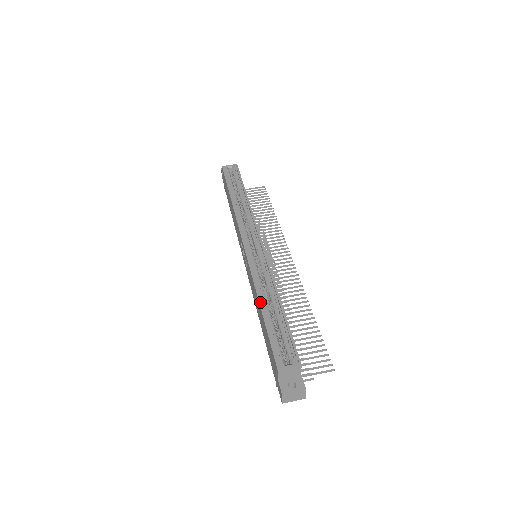
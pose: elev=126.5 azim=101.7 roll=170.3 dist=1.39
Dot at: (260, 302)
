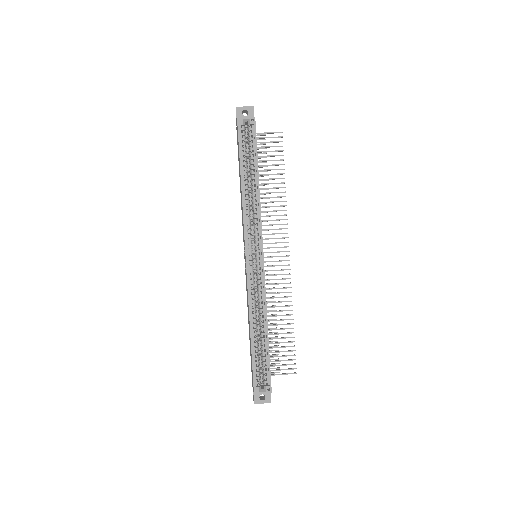
Dot at: (251, 330)
